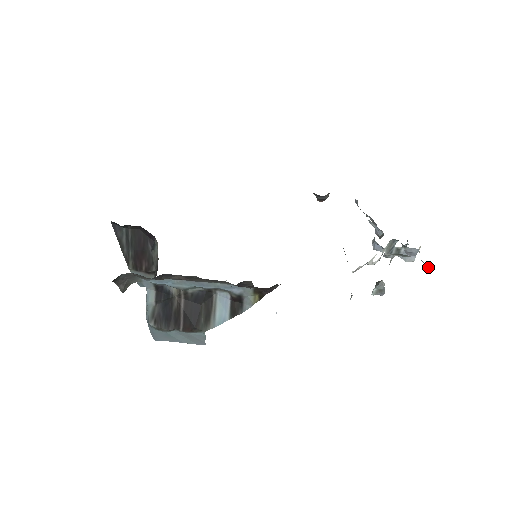
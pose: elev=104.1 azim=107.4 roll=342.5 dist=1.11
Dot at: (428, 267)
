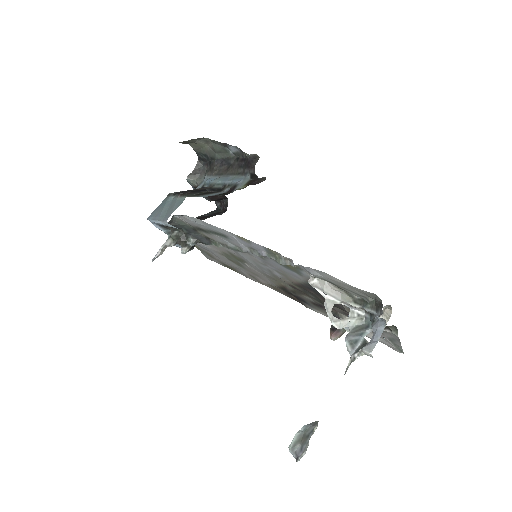
Dot at: (381, 312)
